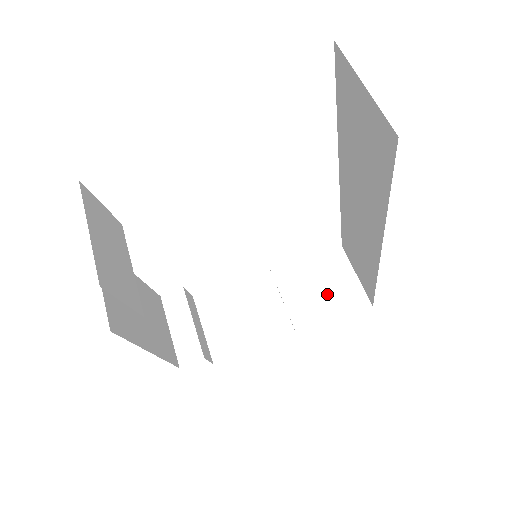
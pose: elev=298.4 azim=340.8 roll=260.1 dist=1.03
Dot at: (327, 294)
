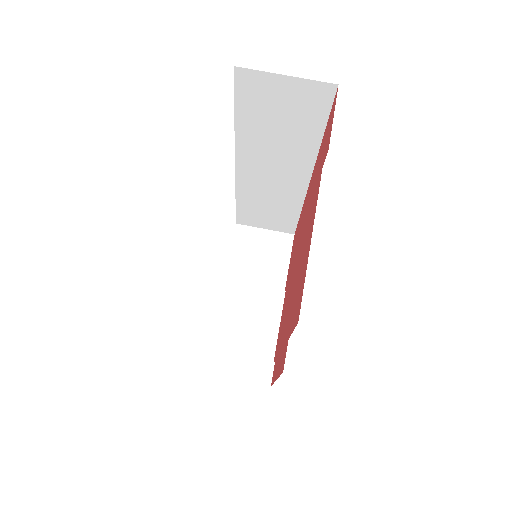
Dot at: (266, 256)
